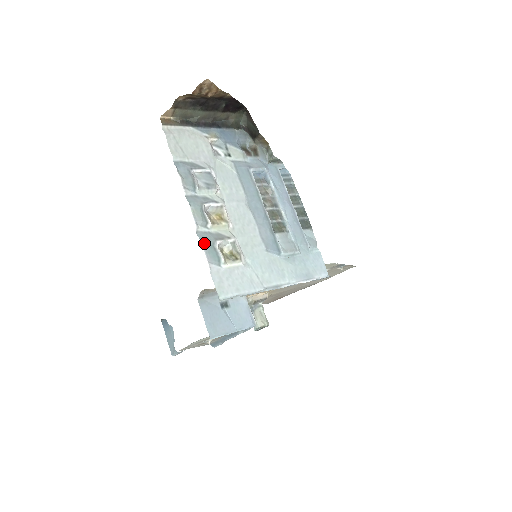
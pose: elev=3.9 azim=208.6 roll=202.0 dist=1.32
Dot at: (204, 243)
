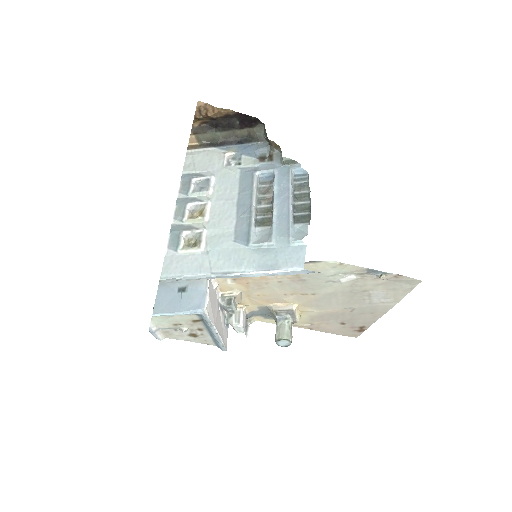
Dot at: (172, 233)
